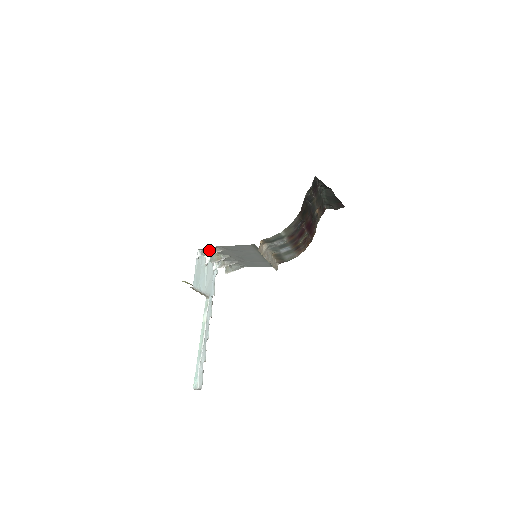
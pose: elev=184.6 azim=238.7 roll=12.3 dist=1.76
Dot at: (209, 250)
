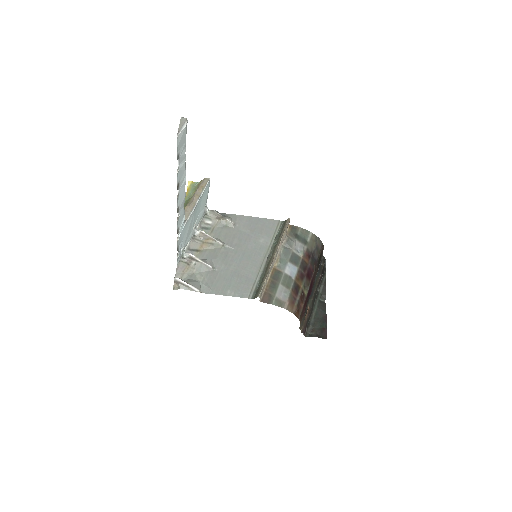
Dot at: (218, 215)
